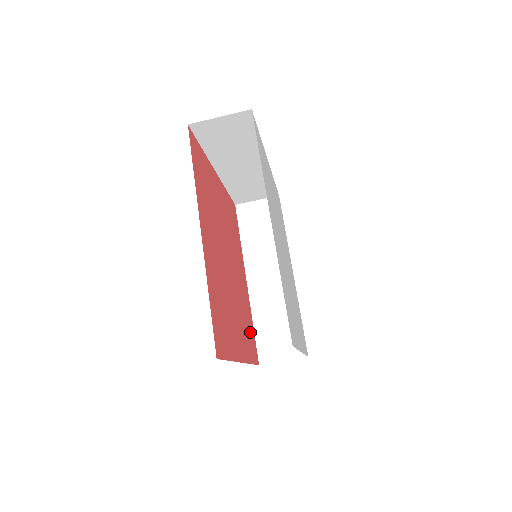
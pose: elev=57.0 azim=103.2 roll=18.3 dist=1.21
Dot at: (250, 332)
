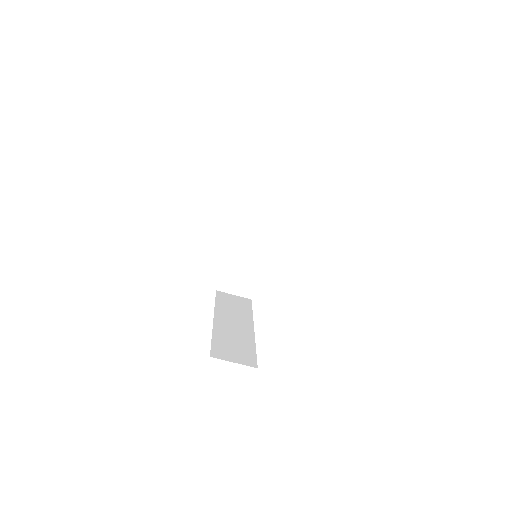
Dot at: occluded
